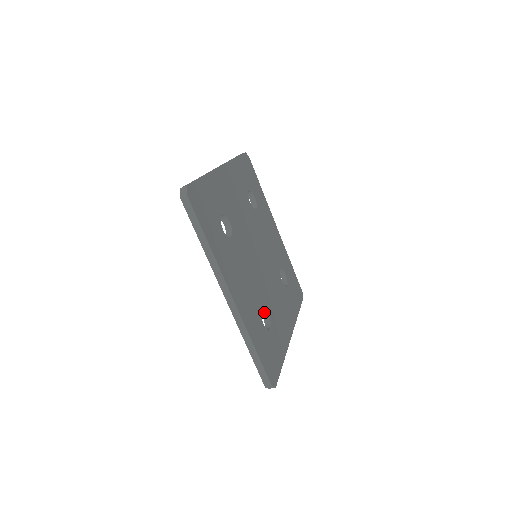
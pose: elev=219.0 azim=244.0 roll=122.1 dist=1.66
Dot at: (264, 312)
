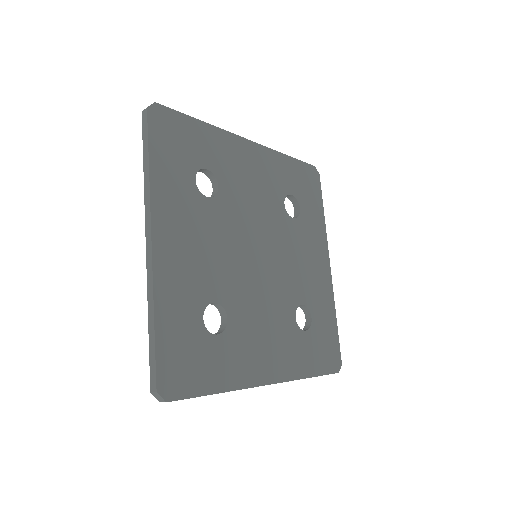
Dot at: occluded
